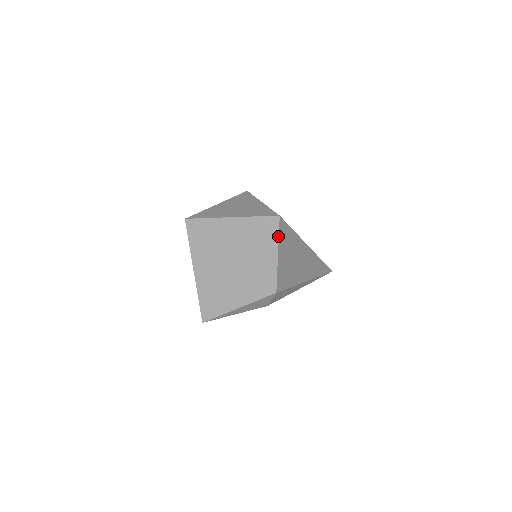
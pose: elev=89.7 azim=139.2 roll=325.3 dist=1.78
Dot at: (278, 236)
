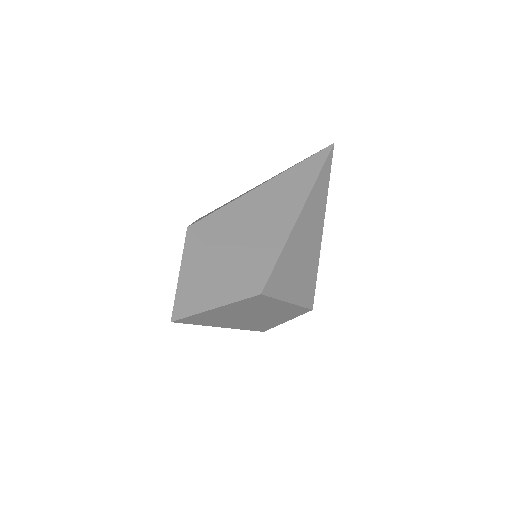
Dot at: (275, 299)
